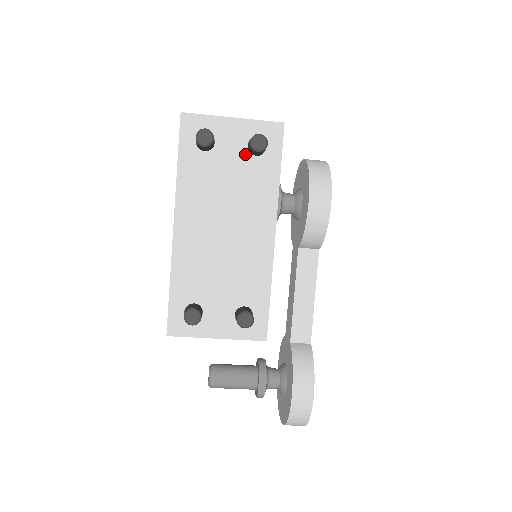
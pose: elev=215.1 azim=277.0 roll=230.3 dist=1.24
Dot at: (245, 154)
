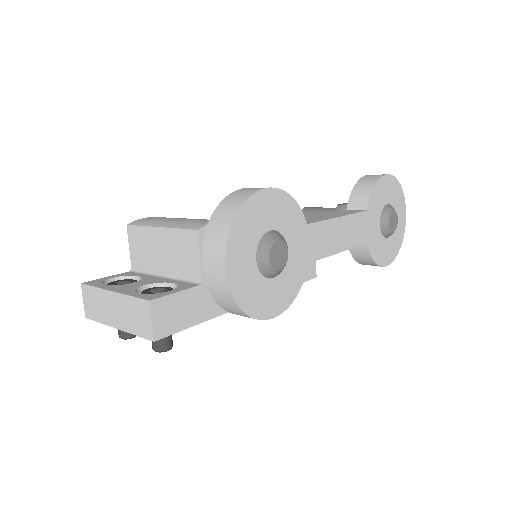
Dot at: occluded
